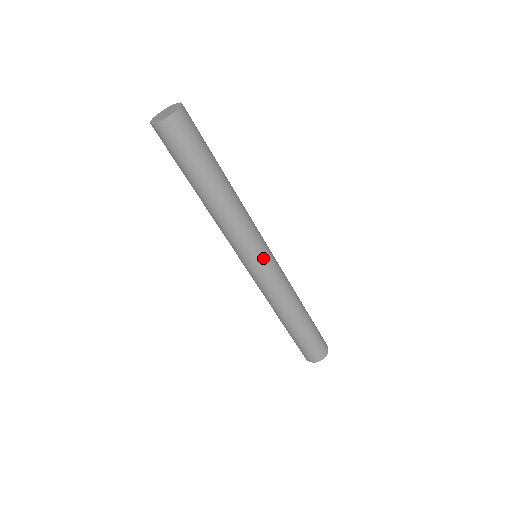
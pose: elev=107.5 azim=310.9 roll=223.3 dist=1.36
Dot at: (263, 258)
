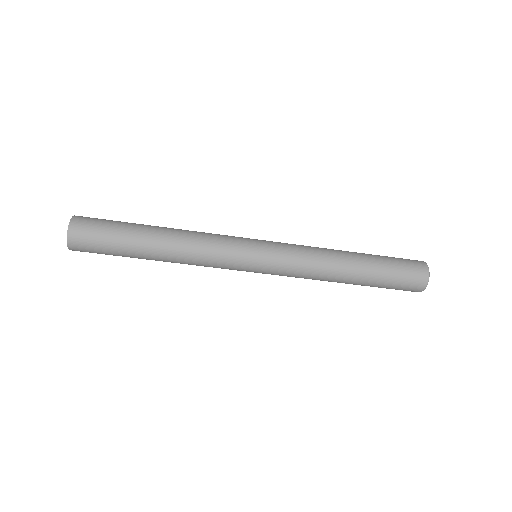
Dot at: (255, 259)
